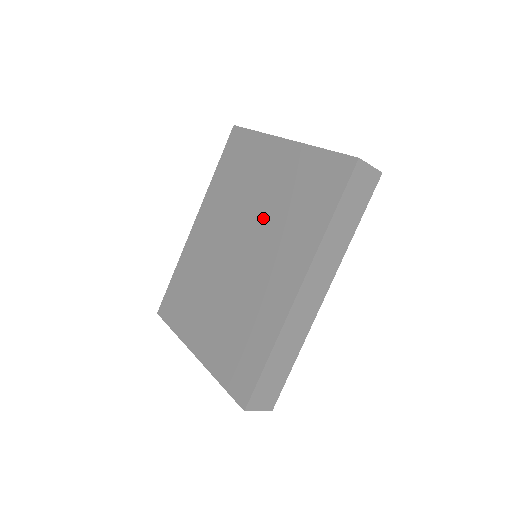
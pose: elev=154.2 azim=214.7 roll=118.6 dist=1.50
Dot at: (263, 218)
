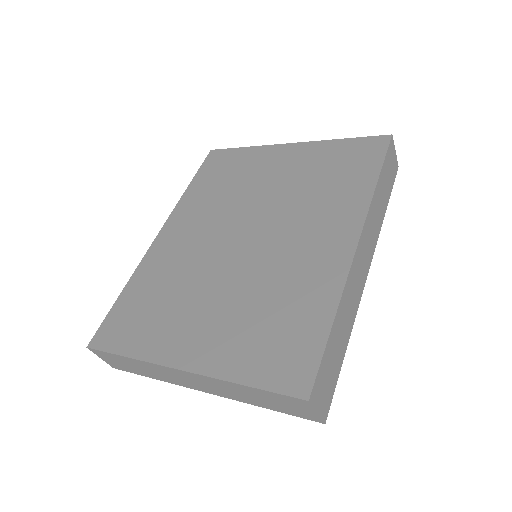
Dot at: (278, 201)
